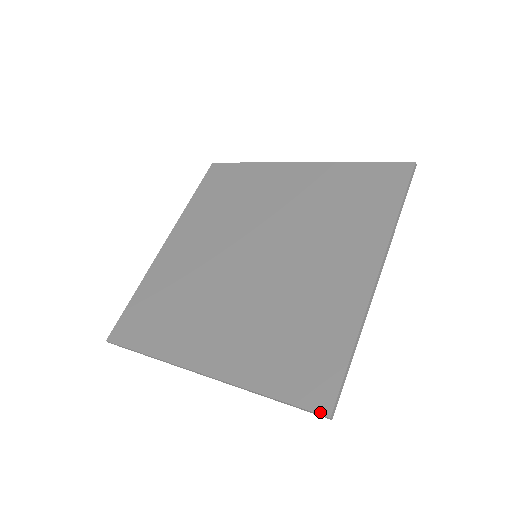
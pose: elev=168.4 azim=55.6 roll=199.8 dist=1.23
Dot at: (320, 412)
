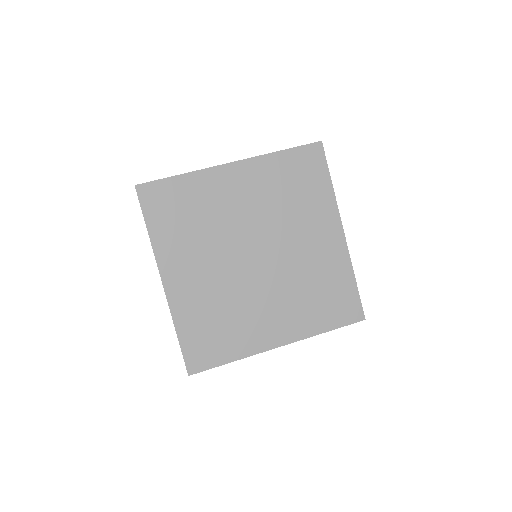
Dot at: (360, 320)
